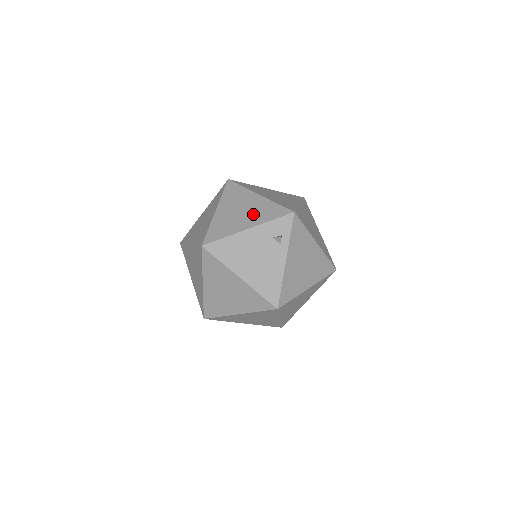
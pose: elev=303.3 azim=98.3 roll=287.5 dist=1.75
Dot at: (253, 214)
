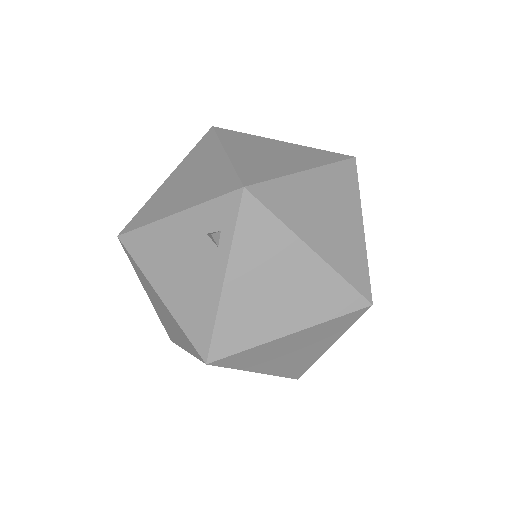
Dot at: (195, 187)
